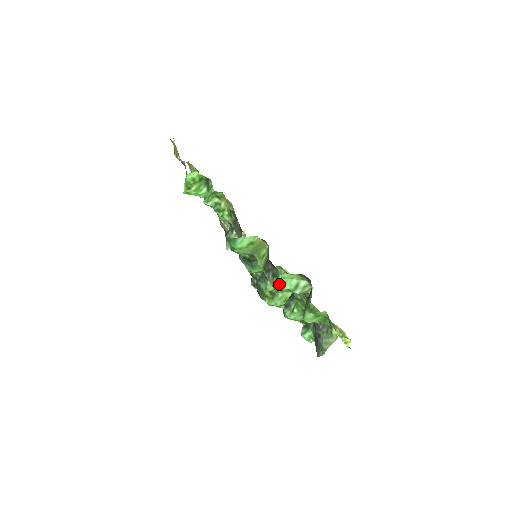
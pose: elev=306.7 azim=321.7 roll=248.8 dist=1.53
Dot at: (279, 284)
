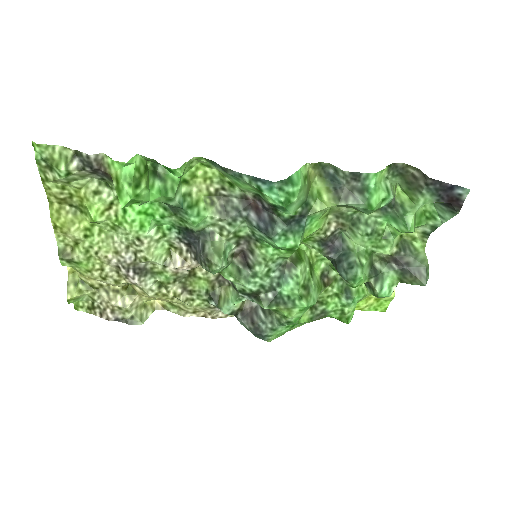
Dot at: (374, 197)
